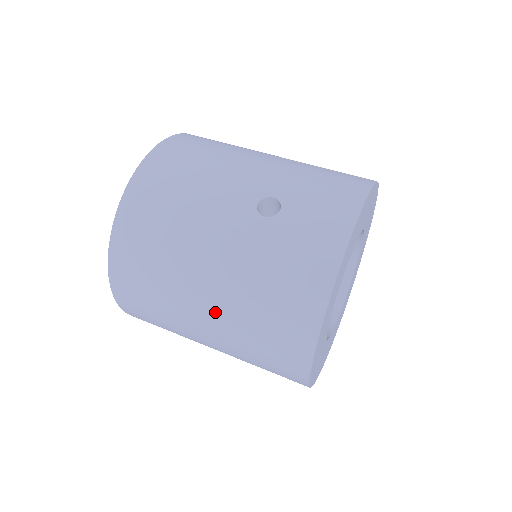
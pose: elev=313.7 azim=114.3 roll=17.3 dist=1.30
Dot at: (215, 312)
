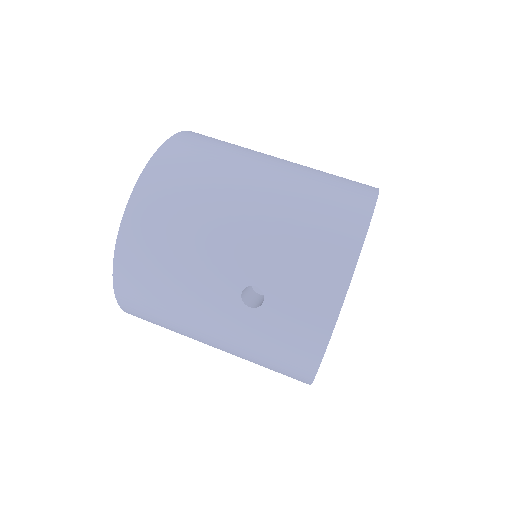
Dot at: occluded
